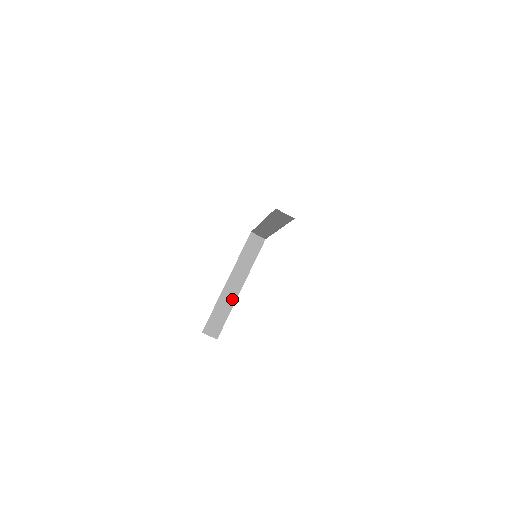
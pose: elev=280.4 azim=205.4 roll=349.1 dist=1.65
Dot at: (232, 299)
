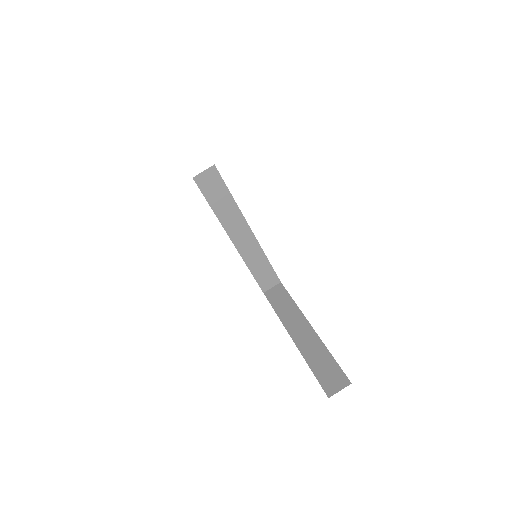
Dot at: (315, 342)
